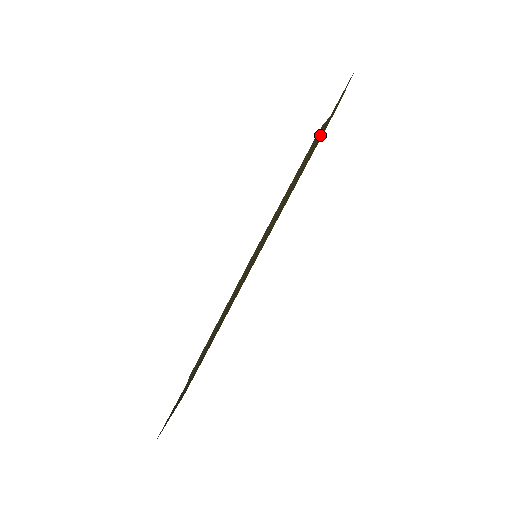
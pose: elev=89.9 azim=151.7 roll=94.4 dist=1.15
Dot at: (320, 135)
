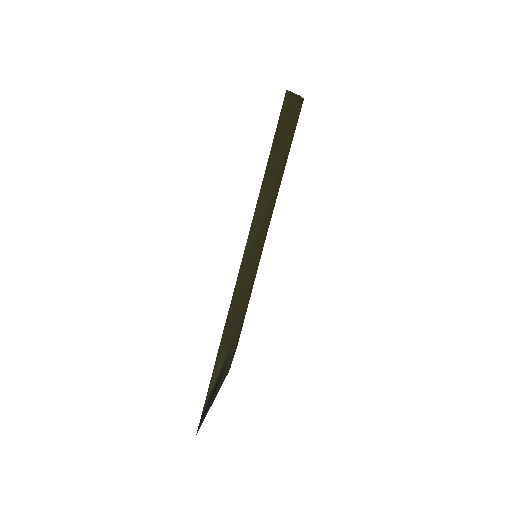
Dot at: (271, 160)
